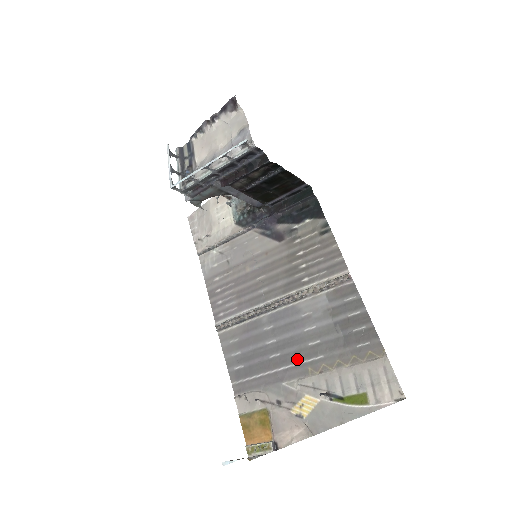
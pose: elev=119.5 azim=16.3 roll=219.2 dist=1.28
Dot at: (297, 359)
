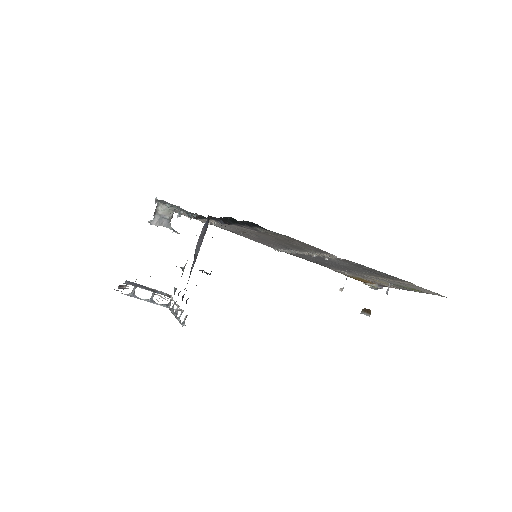
Dot at: (351, 270)
